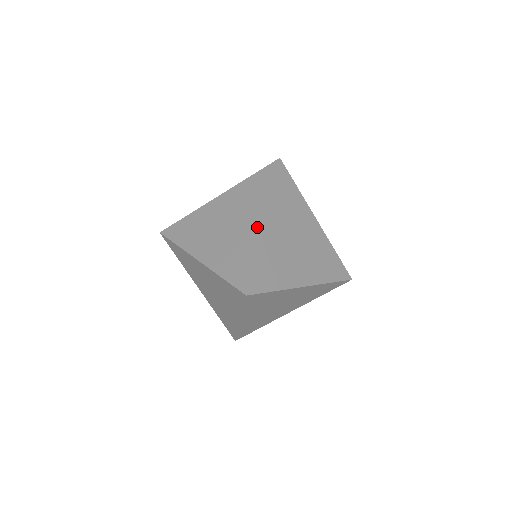
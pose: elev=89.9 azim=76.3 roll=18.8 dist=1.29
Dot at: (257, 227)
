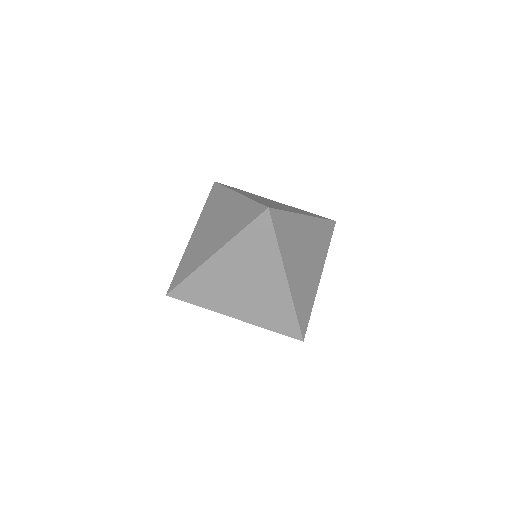
Dot at: (236, 198)
